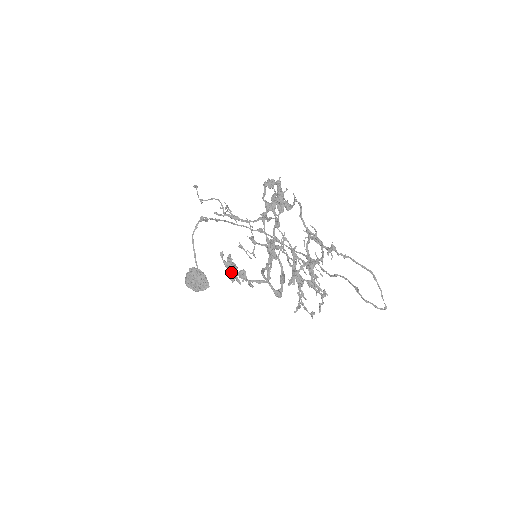
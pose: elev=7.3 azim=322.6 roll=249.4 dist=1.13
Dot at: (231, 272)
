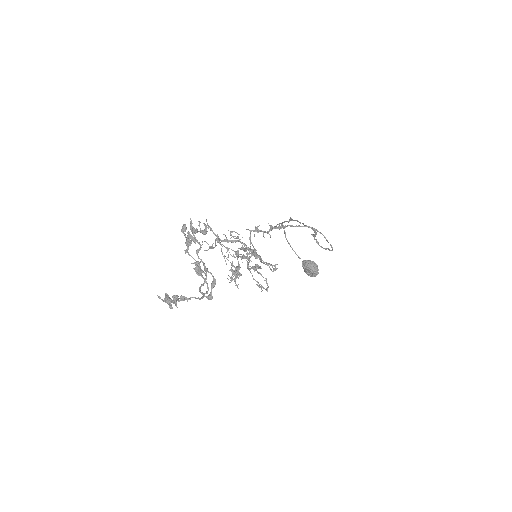
Dot at: (168, 304)
